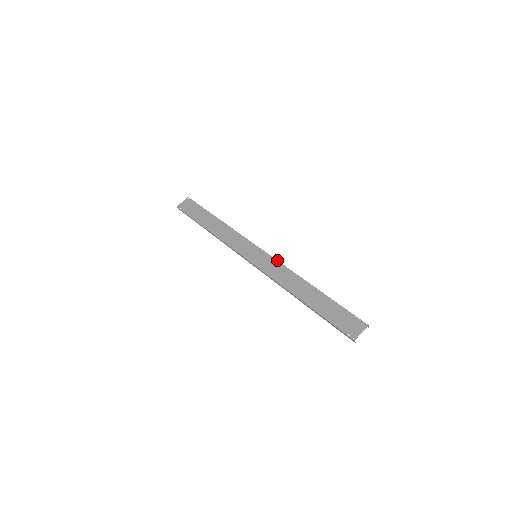
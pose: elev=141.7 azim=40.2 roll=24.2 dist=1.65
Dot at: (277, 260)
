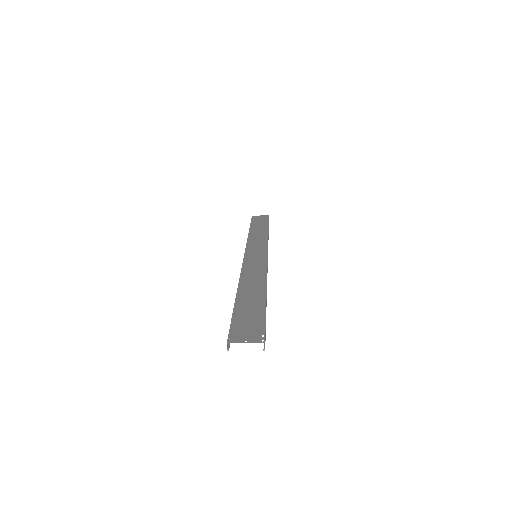
Dot at: (267, 264)
